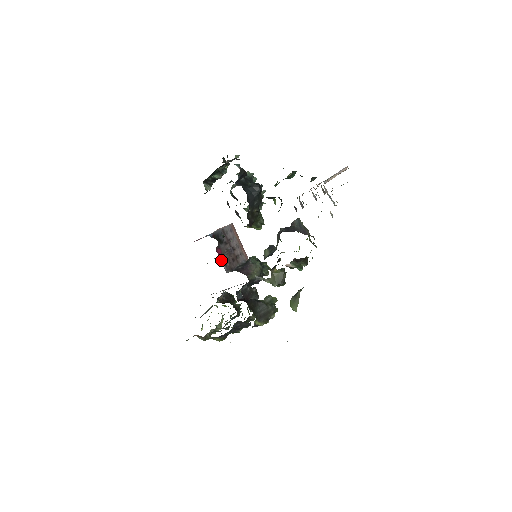
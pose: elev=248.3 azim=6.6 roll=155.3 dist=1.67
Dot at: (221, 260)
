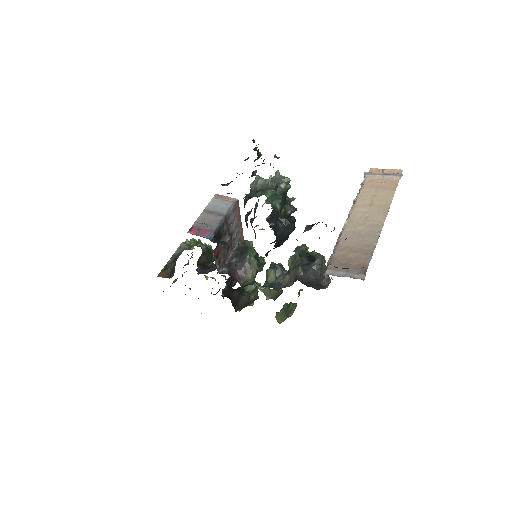
Dot at: (216, 261)
